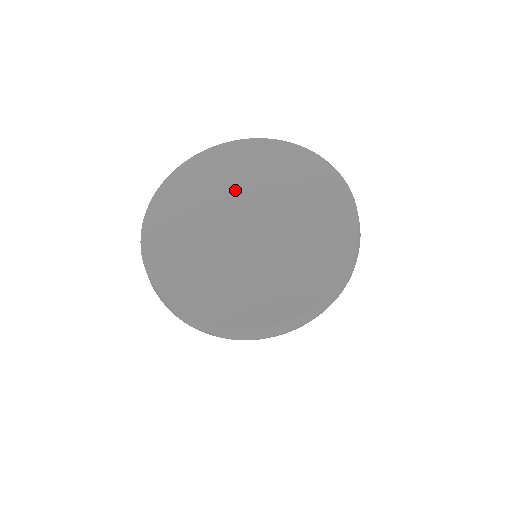
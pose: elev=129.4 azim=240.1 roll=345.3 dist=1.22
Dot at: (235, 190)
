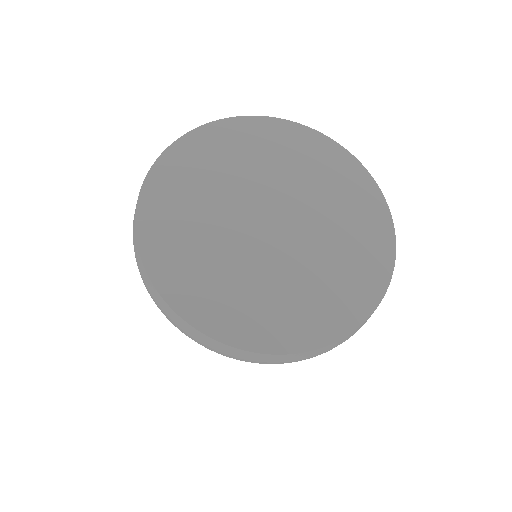
Dot at: (246, 180)
